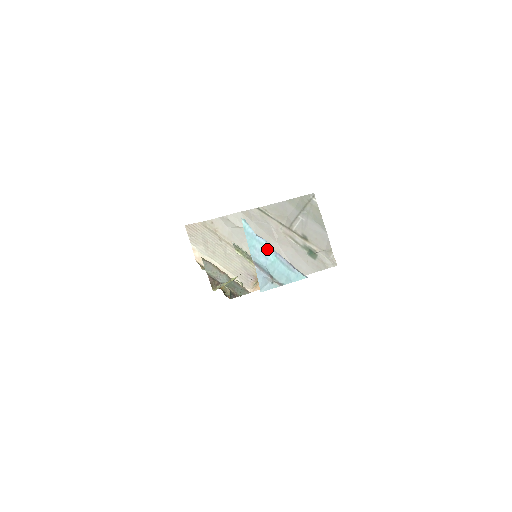
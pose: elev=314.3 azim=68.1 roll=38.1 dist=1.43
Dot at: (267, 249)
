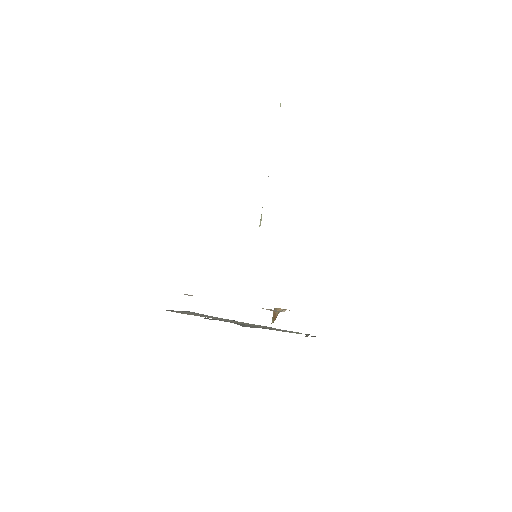
Dot at: out of frame
